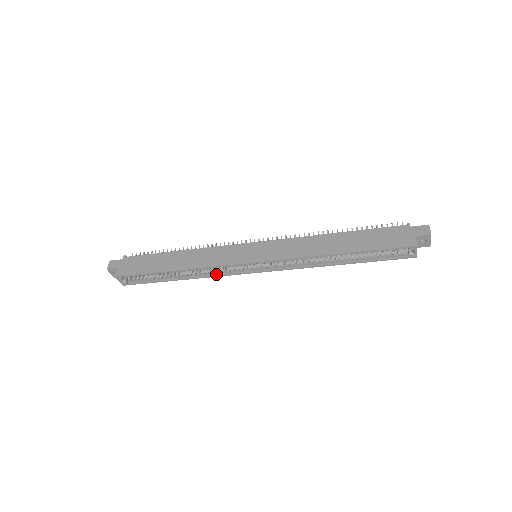
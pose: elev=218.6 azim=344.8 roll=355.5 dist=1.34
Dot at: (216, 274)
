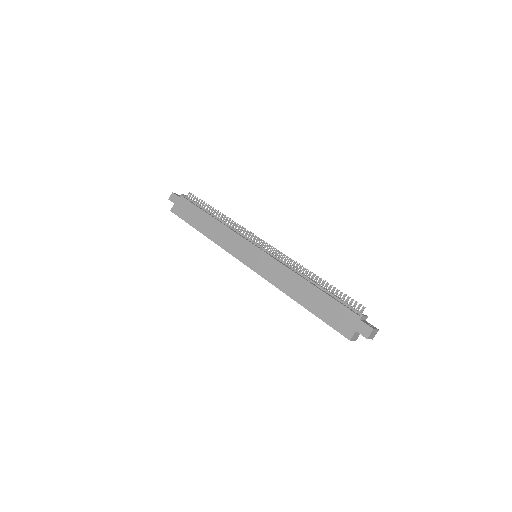
Dot at: occluded
